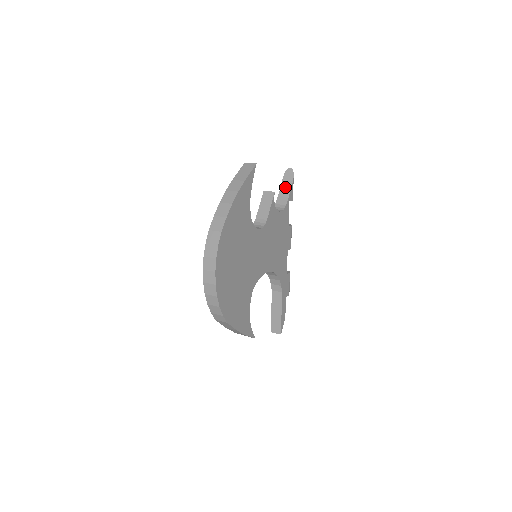
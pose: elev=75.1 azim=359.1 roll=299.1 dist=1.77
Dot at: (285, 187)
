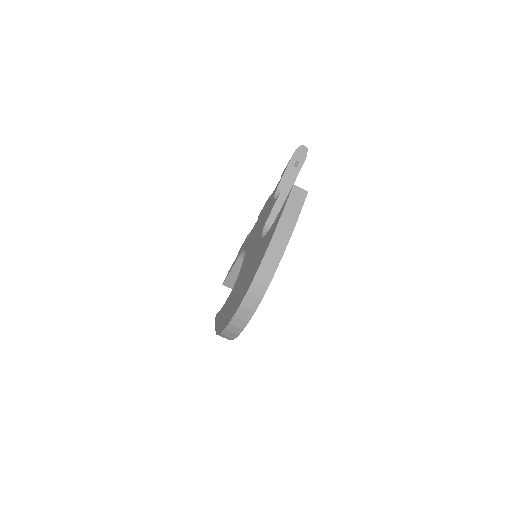
Dot at: (293, 167)
